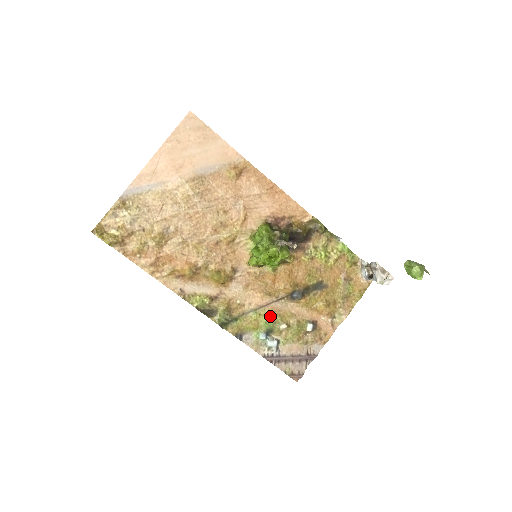
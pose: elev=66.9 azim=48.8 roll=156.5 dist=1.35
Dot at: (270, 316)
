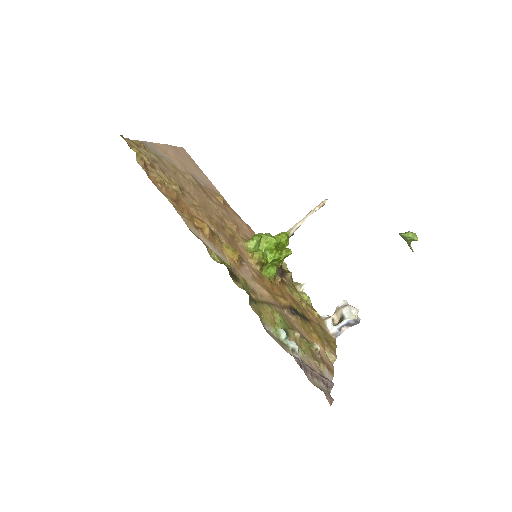
Dot at: (282, 317)
